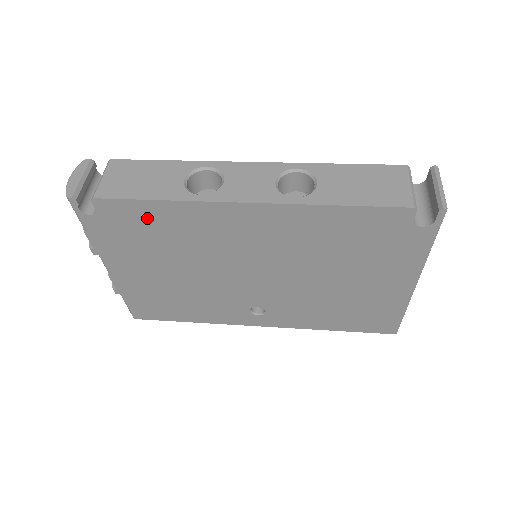
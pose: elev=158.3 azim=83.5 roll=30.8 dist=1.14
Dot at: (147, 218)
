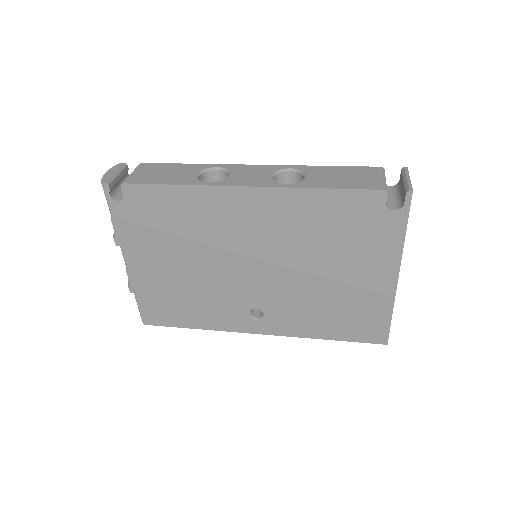
Dot at: (164, 204)
